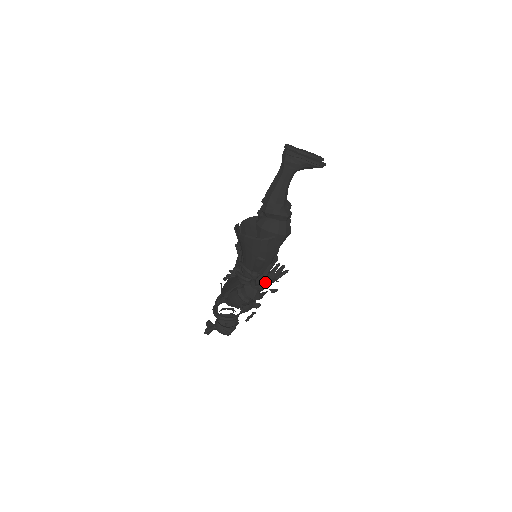
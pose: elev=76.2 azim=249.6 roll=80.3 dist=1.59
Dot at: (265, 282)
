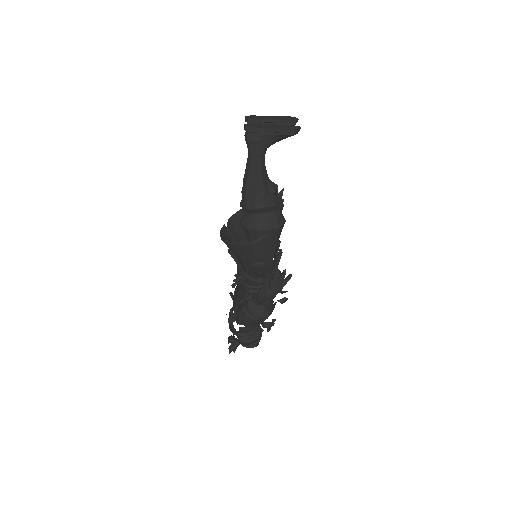
Dot at: (269, 295)
